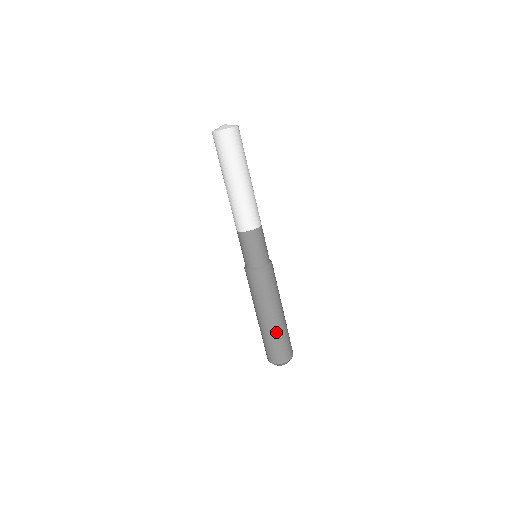
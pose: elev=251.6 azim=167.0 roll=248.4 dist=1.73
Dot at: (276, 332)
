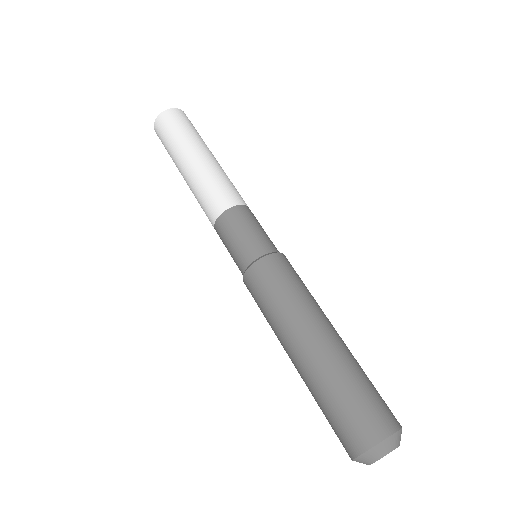
Dot at: (344, 363)
